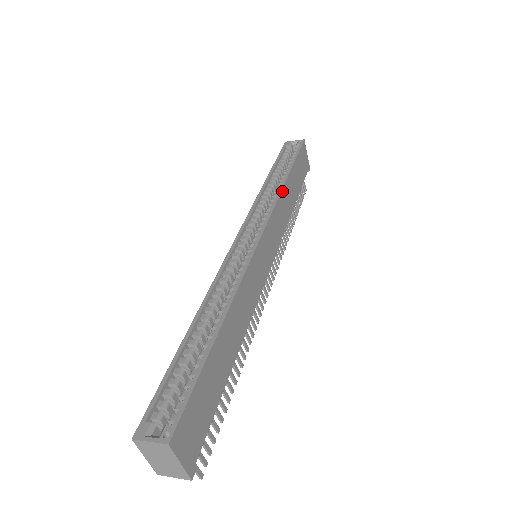
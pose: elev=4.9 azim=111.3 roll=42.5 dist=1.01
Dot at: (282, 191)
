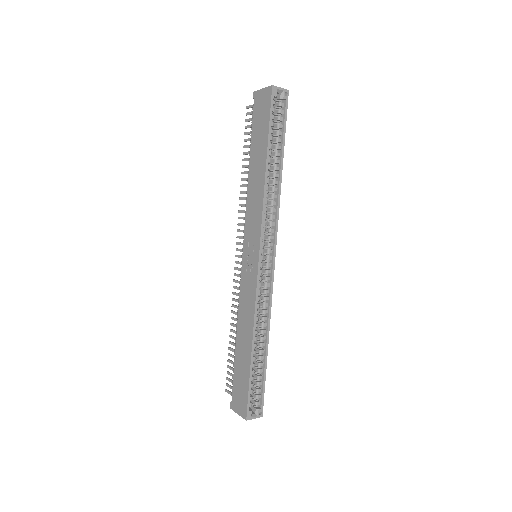
Dot at: (279, 194)
